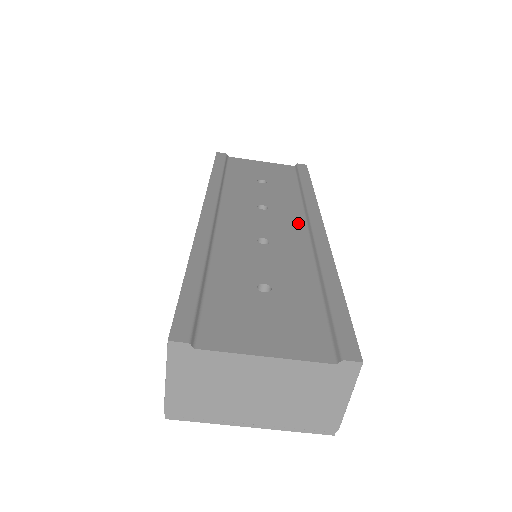
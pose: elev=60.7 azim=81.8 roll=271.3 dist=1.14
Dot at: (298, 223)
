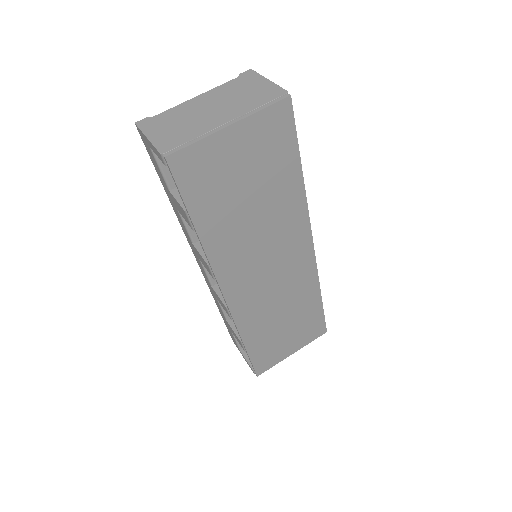
Dot at: occluded
